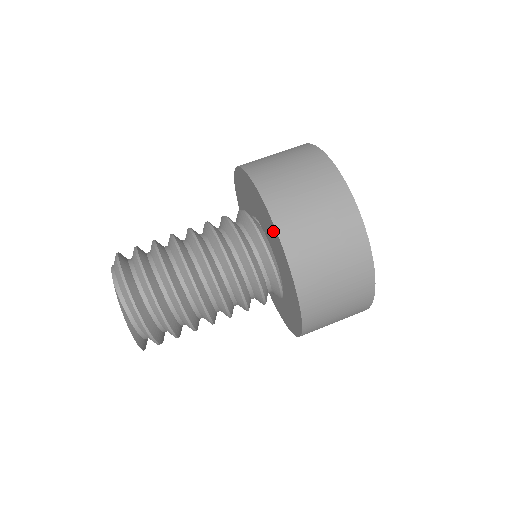
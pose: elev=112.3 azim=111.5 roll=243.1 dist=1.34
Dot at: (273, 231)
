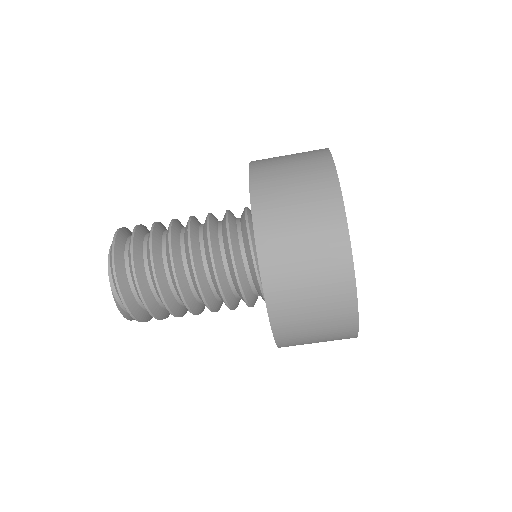
Dot at: occluded
